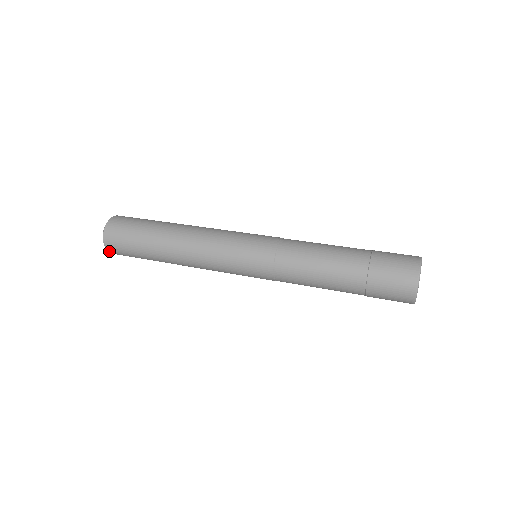
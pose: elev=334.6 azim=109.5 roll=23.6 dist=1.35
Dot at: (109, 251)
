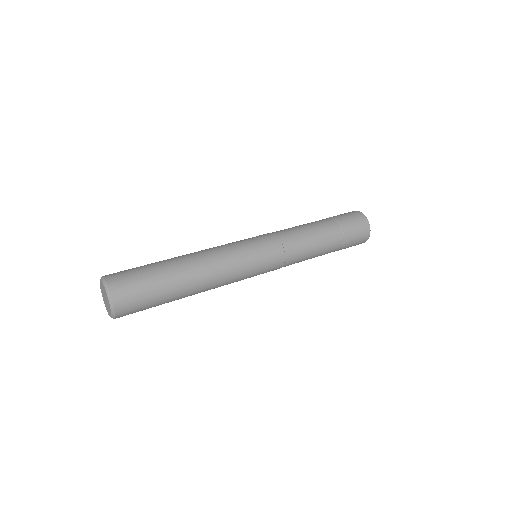
Dot at: (116, 310)
